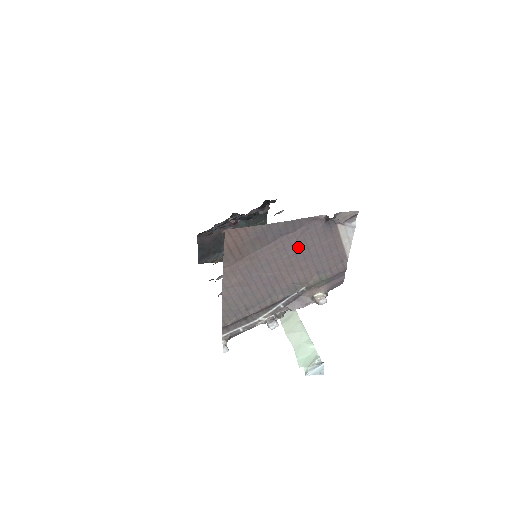
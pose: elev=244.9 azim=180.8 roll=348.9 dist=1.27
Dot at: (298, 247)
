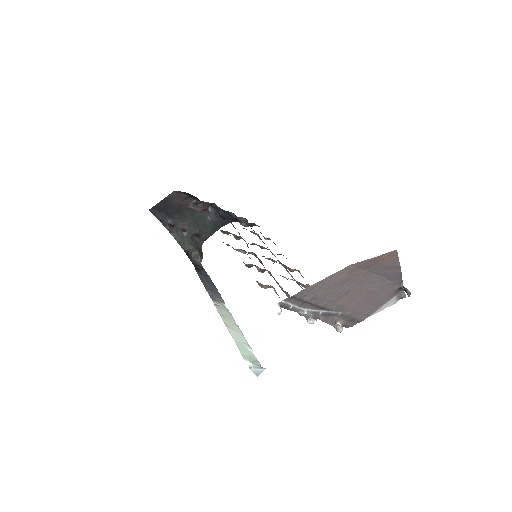
Dot at: (376, 289)
